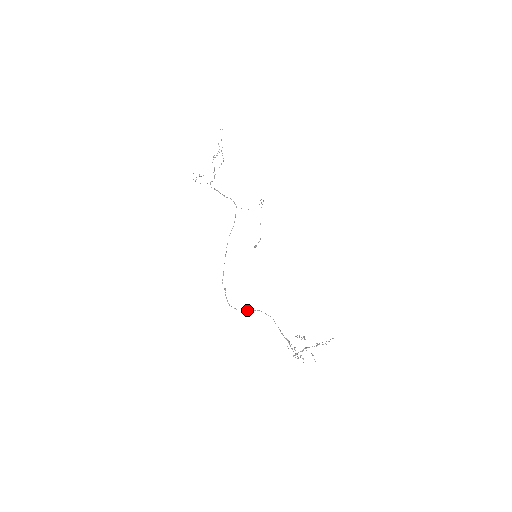
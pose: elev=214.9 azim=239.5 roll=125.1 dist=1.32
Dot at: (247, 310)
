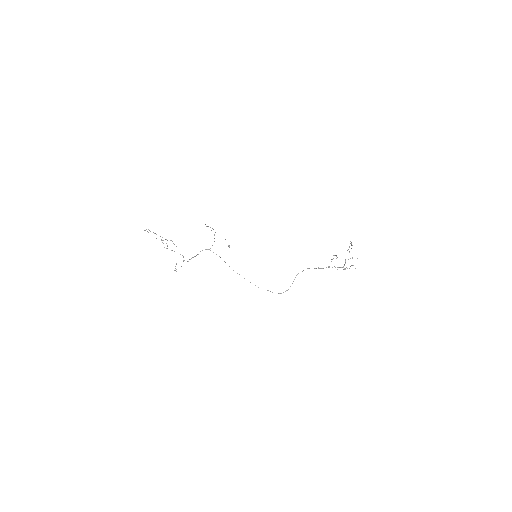
Dot at: (292, 283)
